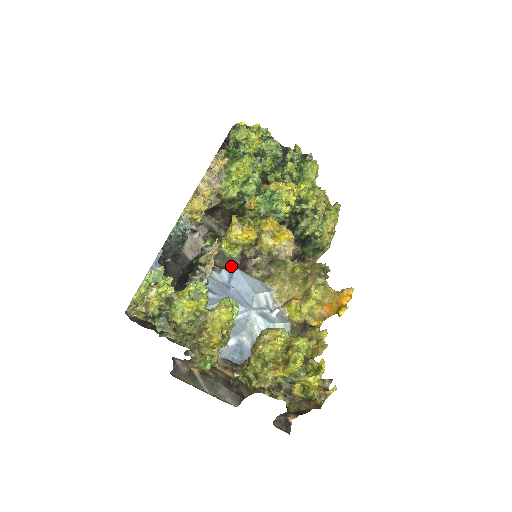
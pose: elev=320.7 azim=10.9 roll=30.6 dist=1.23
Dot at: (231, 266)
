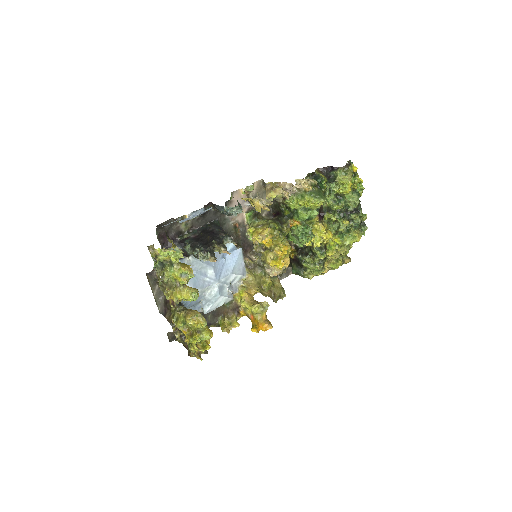
Dot at: (243, 239)
